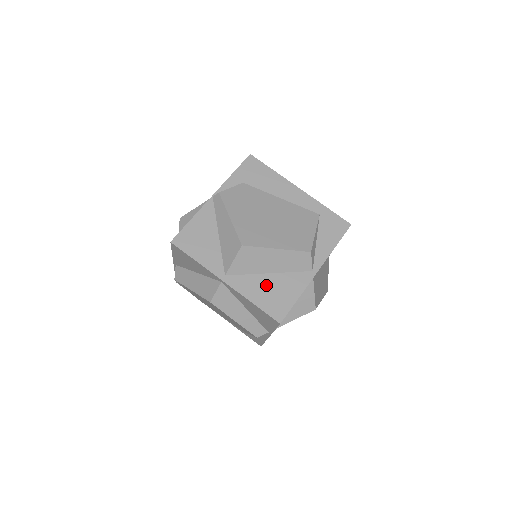
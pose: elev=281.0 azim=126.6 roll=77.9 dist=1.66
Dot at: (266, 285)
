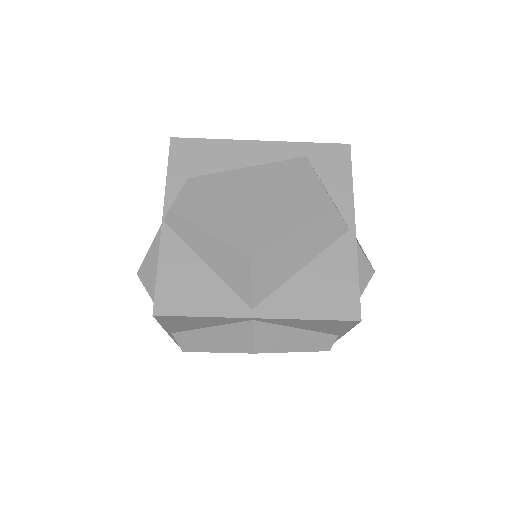
Dot at: (309, 285)
